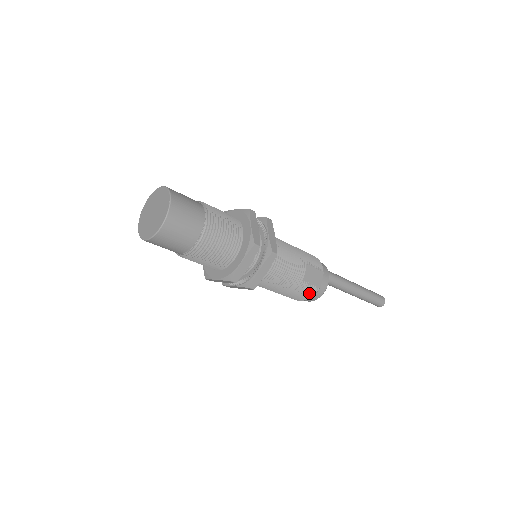
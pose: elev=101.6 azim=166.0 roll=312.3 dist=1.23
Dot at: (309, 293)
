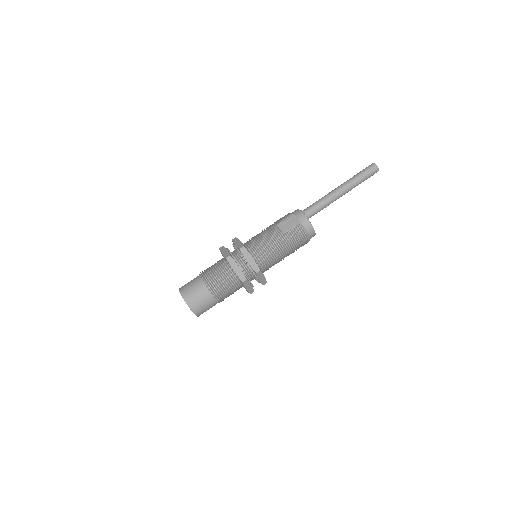
Dot at: (300, 232)
